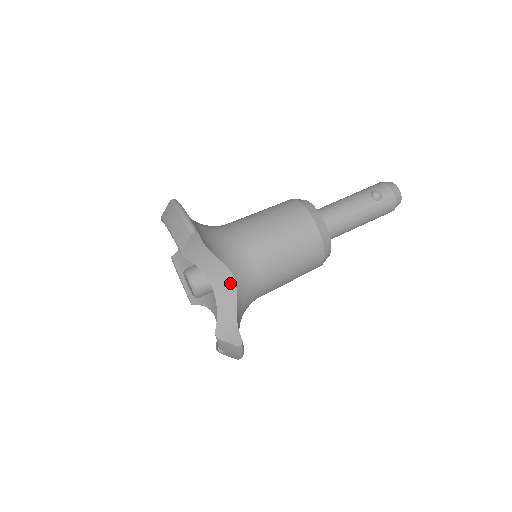
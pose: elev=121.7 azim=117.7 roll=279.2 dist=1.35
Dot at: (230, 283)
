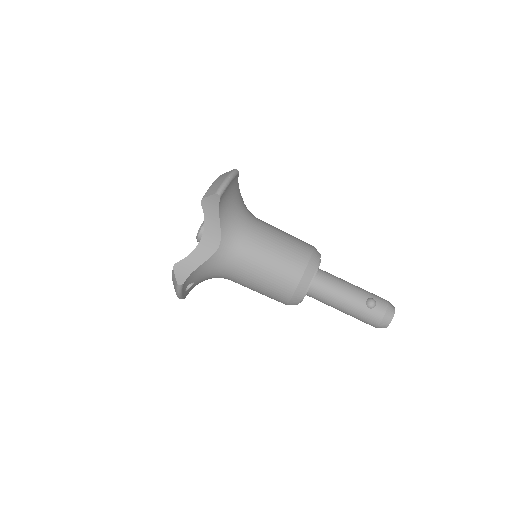
Dot at: (213, 247)
